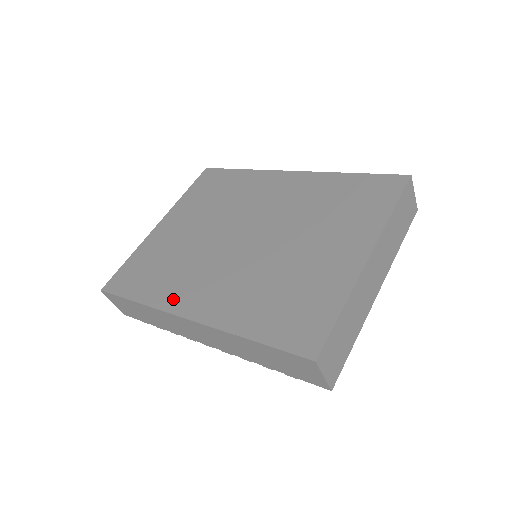
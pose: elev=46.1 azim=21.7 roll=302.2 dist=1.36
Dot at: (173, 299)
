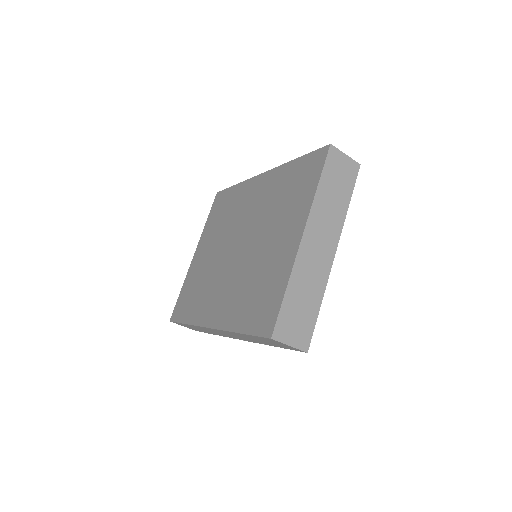
Dot at: (202, 315)
